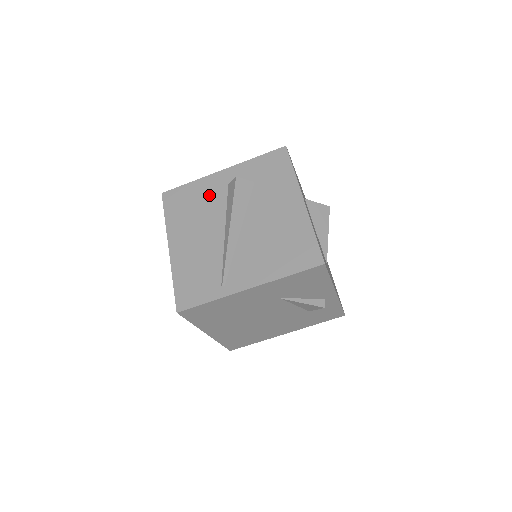
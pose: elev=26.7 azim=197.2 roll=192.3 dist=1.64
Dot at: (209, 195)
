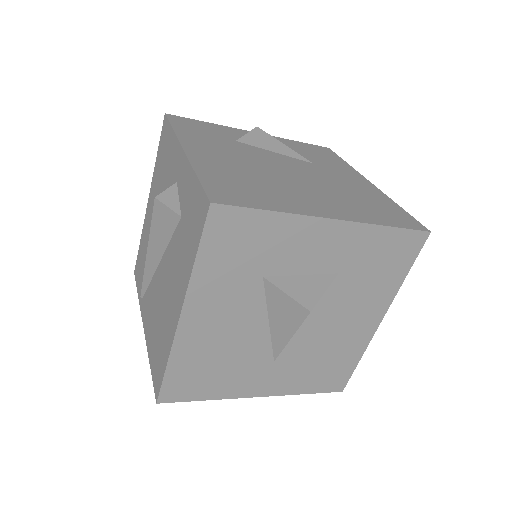
Dot at: (169, 175)
